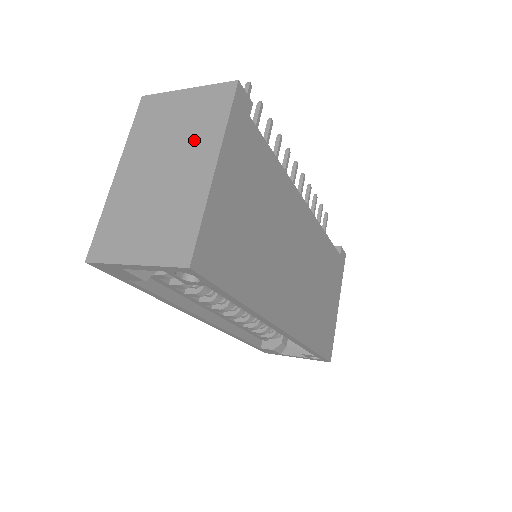
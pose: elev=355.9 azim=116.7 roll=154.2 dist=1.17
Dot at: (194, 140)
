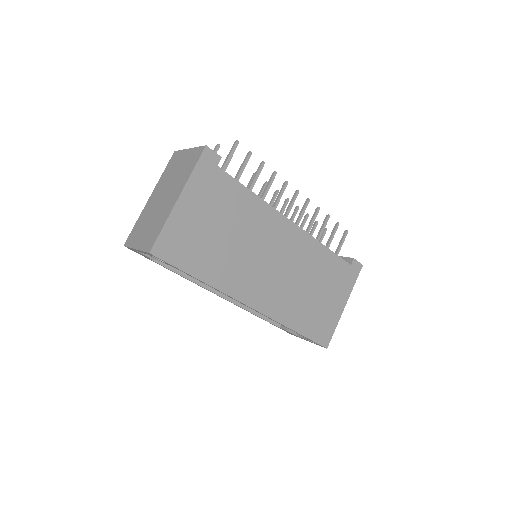
Dot at: (178, 181)
